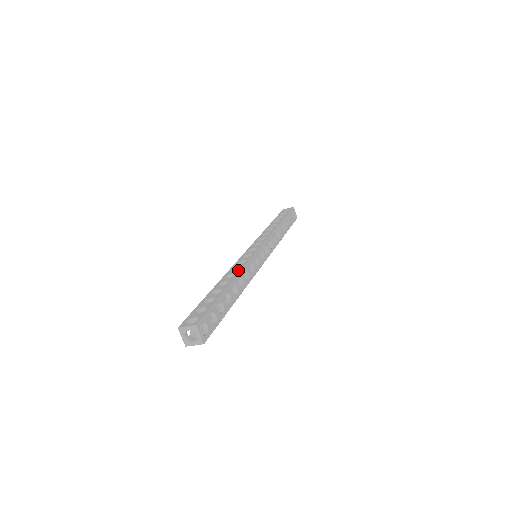
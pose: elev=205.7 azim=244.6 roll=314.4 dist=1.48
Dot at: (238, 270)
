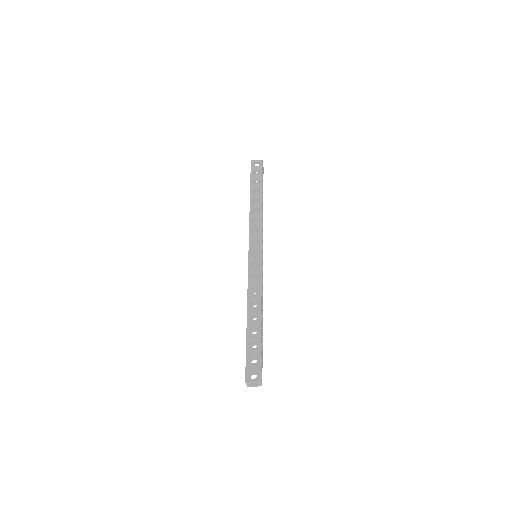
Dot at: (258, 295)
